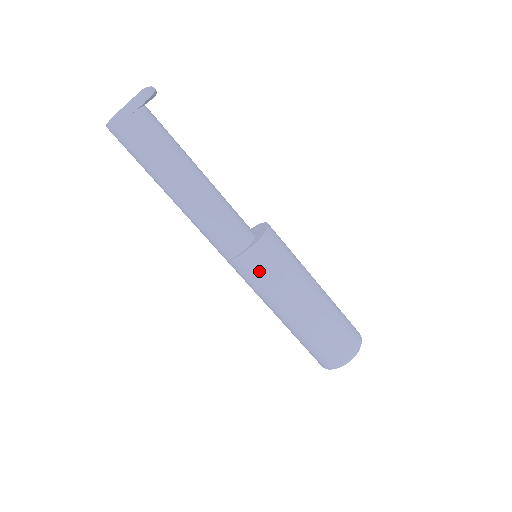
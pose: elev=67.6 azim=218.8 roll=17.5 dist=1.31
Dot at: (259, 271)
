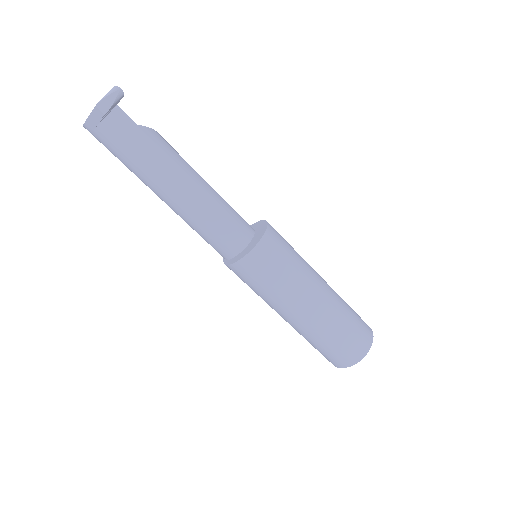
Dot at: (244, 281)
